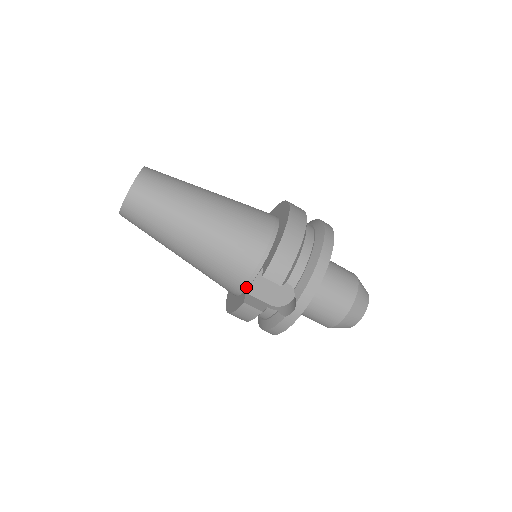
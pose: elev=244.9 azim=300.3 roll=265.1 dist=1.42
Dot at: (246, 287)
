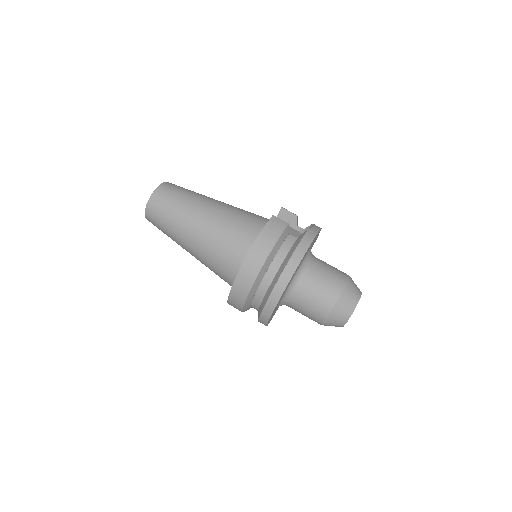
Dot at: occluded
